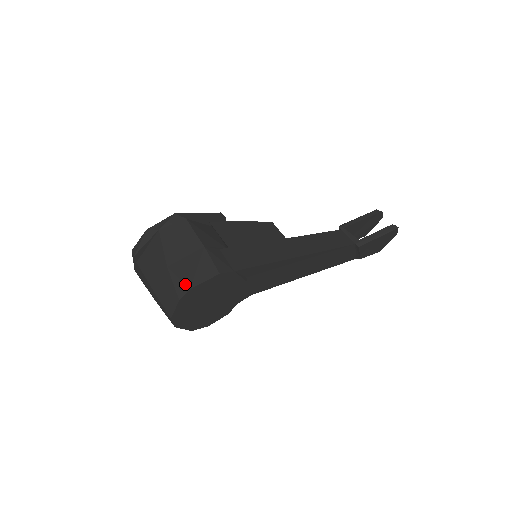
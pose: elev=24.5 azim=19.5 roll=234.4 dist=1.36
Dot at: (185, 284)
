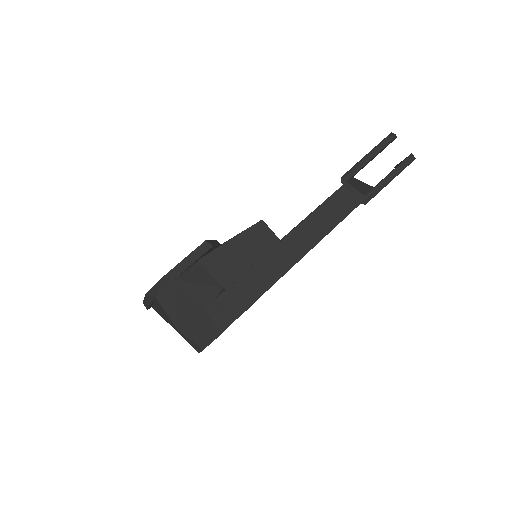
Dot at: (198, 346)
